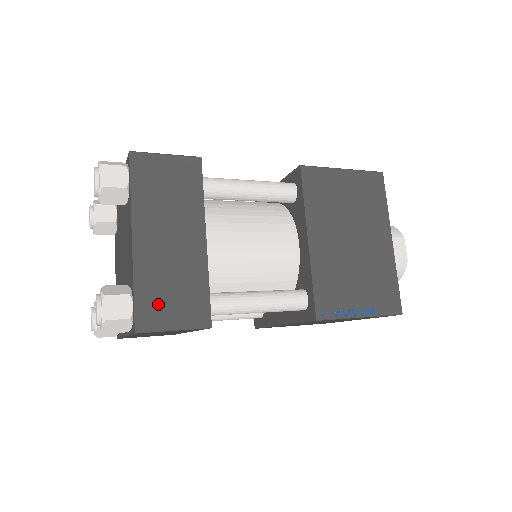
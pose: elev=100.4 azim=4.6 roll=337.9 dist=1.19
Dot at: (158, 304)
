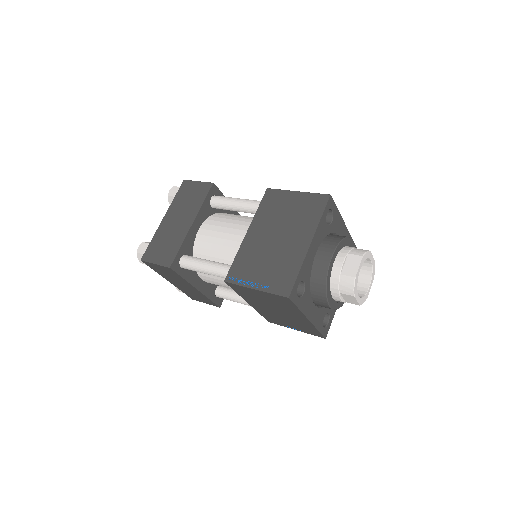
Dot at: (156, 250)
